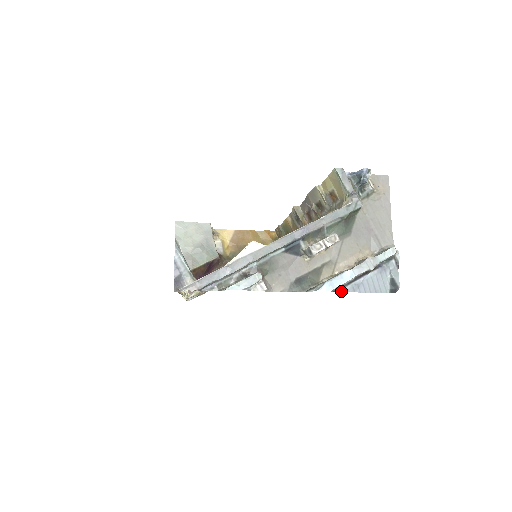
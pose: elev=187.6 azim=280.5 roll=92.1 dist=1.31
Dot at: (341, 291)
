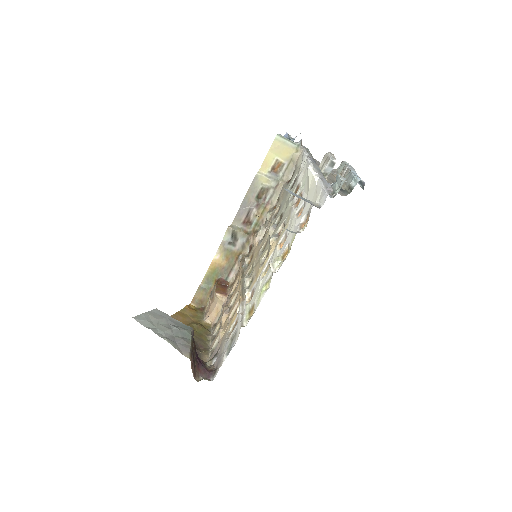
Dot at: occluded
